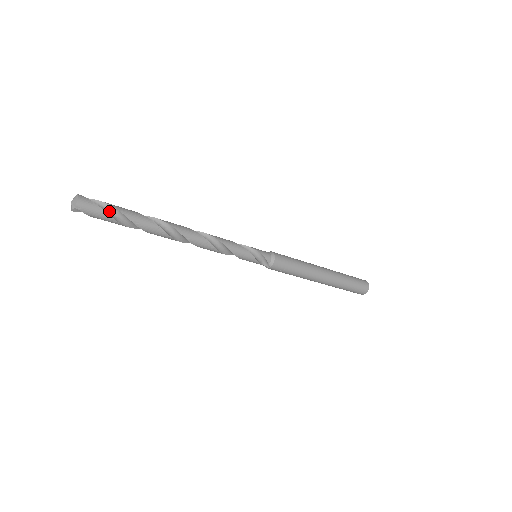
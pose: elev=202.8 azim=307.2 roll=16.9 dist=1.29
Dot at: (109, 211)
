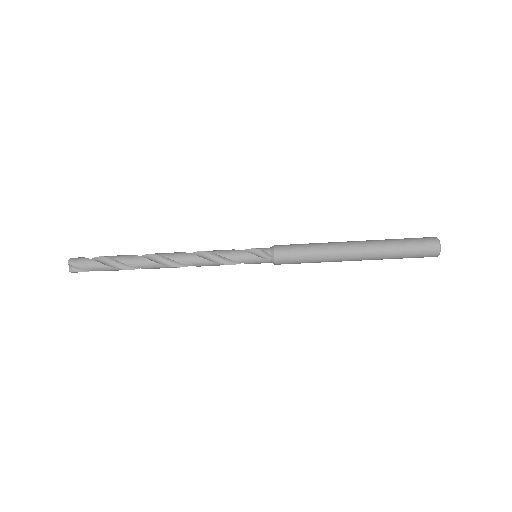
Dot at: (97, 261)
